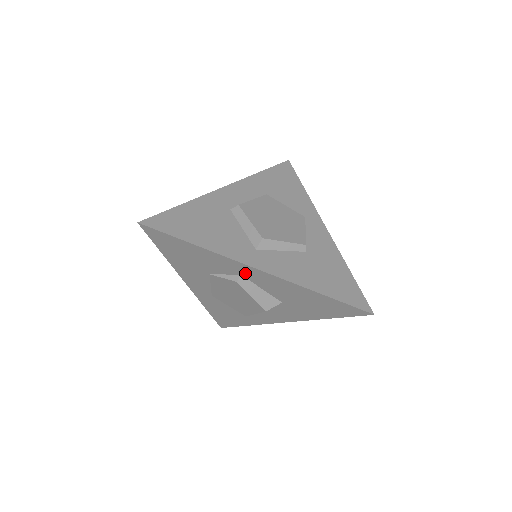
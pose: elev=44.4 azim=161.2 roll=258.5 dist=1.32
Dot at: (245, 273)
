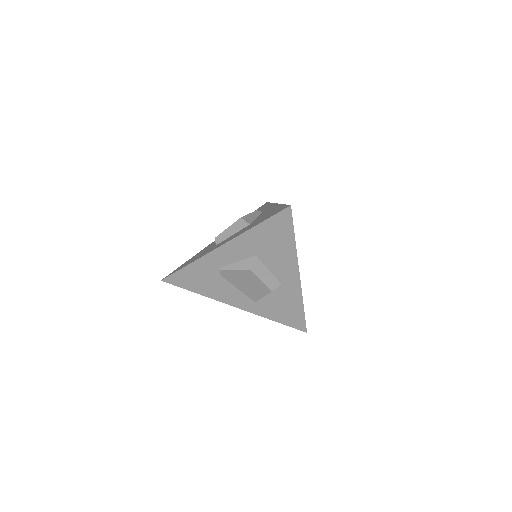
Dot at: occluded
